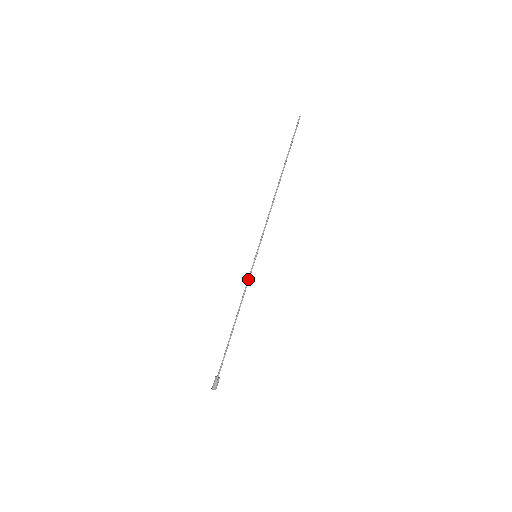
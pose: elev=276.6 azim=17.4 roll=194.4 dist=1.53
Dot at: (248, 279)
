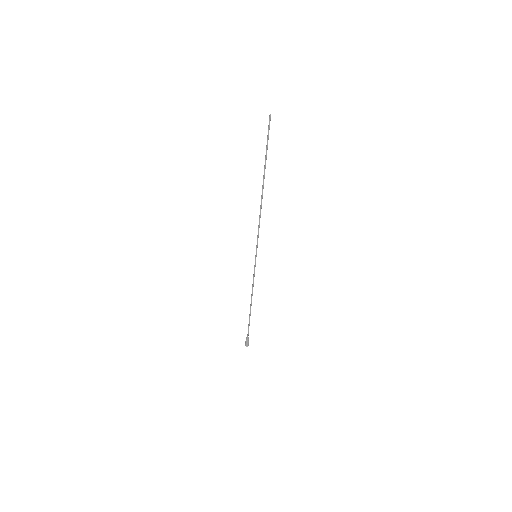
Dot at: (254, 275)
